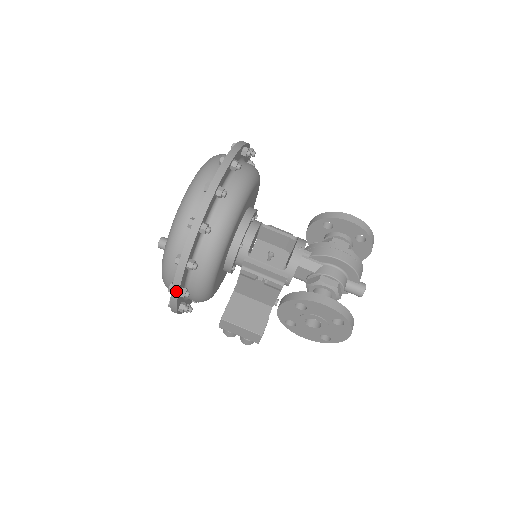
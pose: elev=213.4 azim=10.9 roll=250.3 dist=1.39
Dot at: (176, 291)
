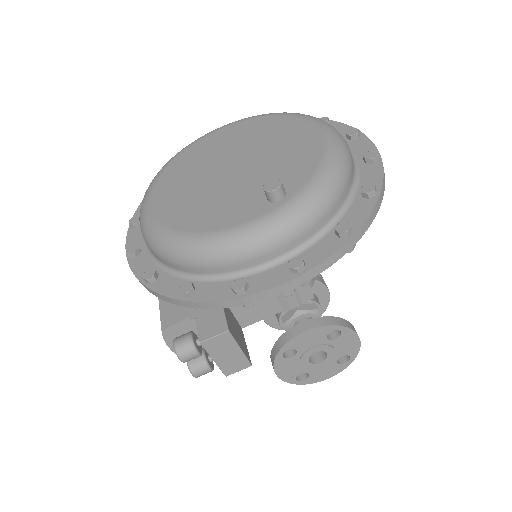
Dot at: (315, 273)
